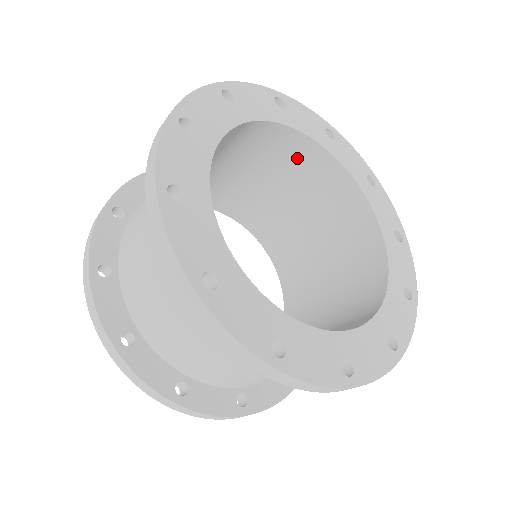
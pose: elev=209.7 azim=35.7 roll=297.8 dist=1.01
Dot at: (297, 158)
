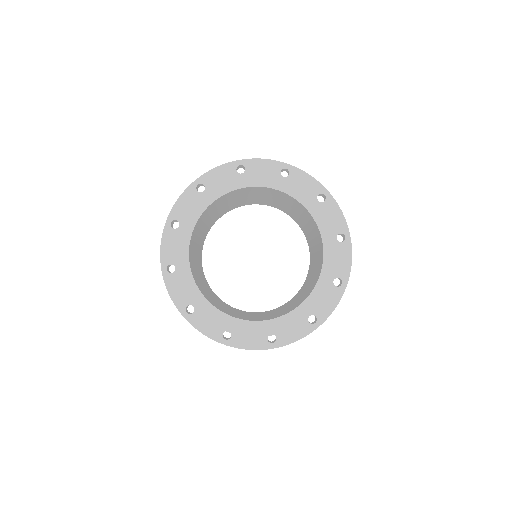
Dot at: (299, 206)
